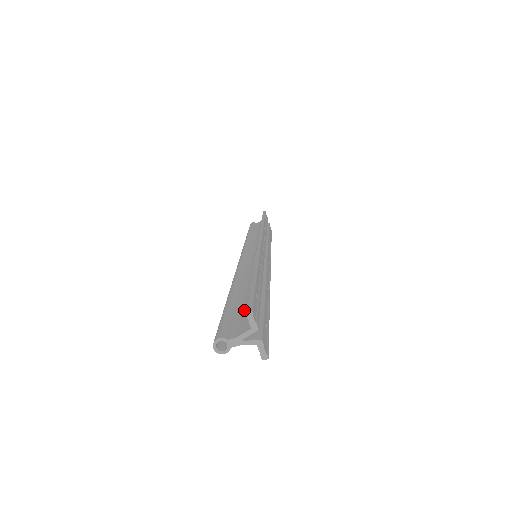
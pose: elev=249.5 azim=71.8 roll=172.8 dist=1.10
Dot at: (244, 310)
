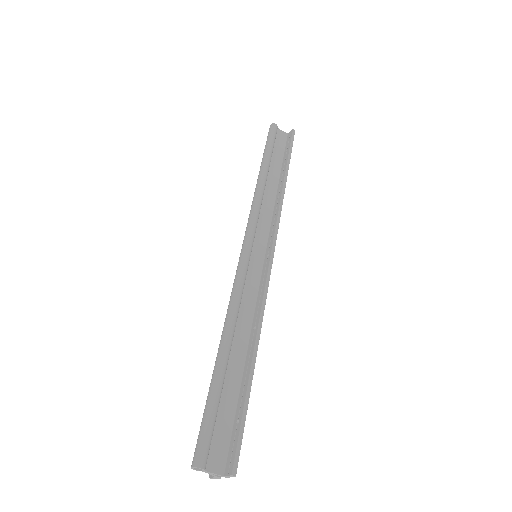
Dot at: (225, 418)
